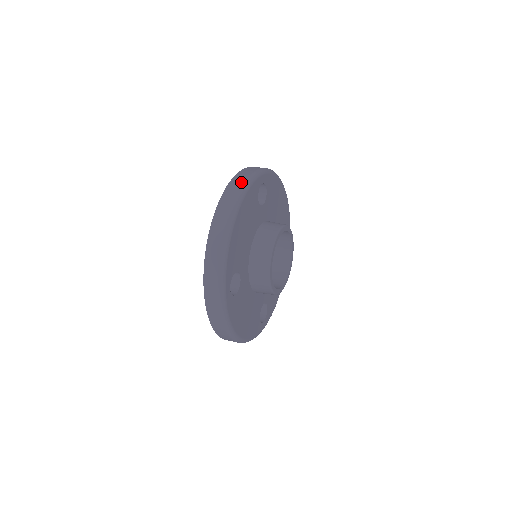
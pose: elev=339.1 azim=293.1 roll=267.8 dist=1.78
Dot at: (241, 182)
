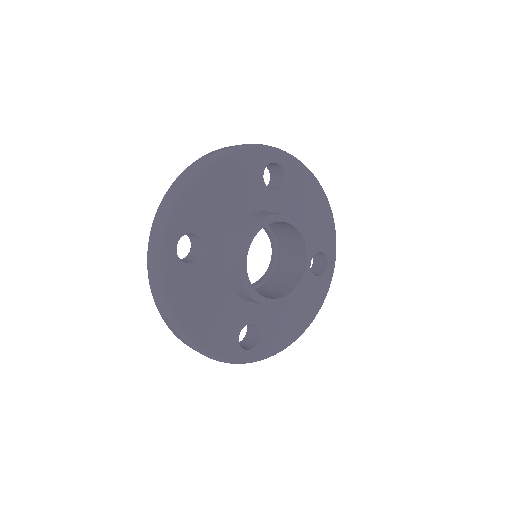
Dot at: occluded
